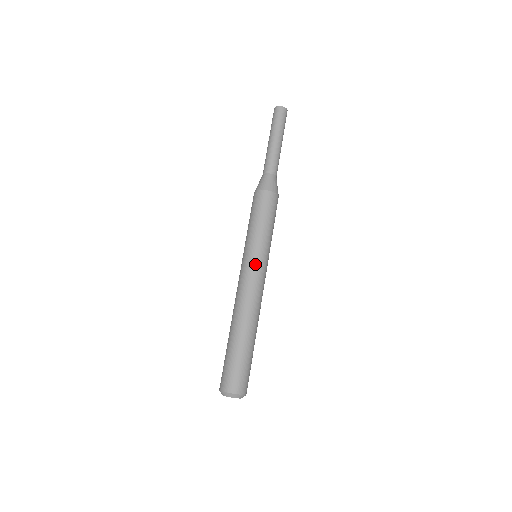
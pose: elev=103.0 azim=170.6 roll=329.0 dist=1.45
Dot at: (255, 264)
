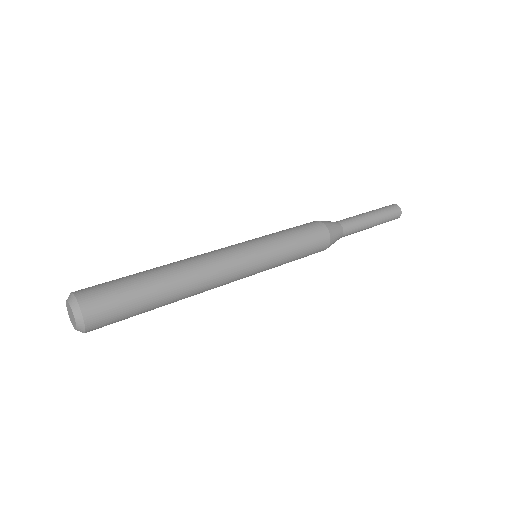
Dot at: occluded
